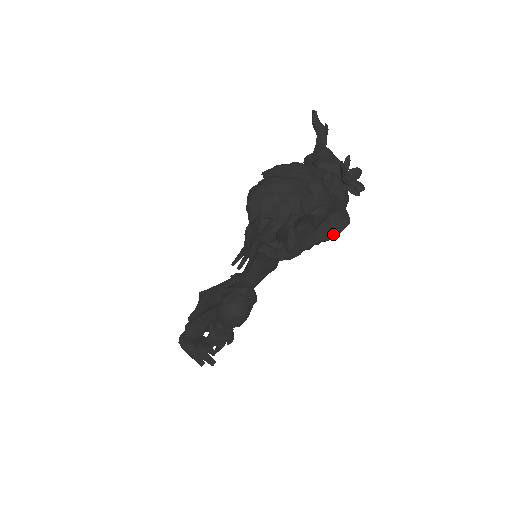
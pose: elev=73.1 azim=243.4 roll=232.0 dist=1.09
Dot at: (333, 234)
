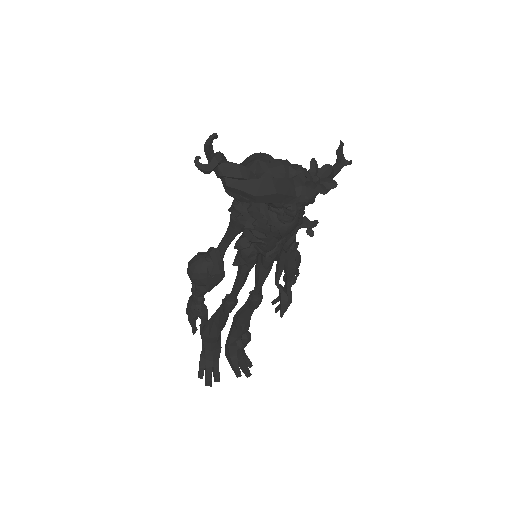
Dot at: (259, 193)
